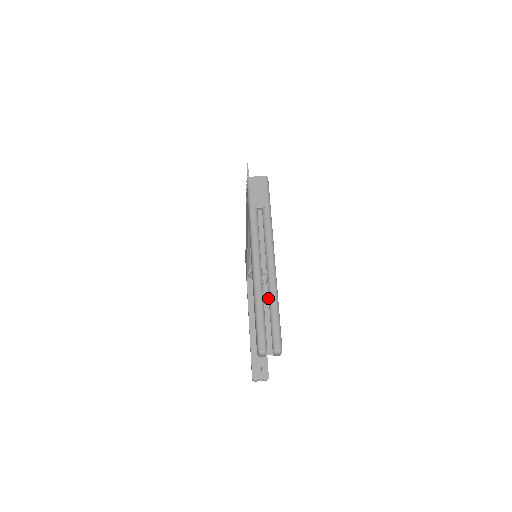
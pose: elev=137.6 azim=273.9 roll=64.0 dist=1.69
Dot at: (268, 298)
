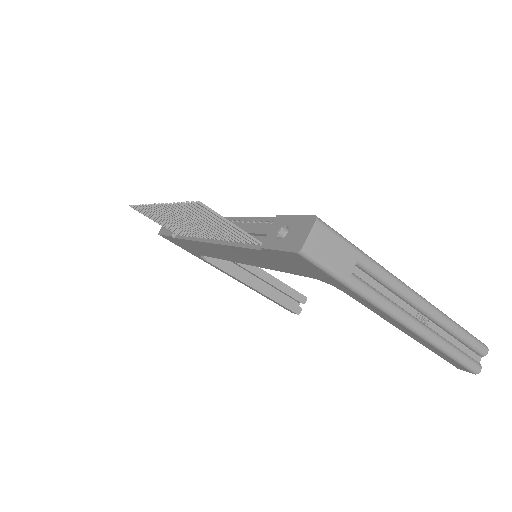
Dot at: (441, 329)
